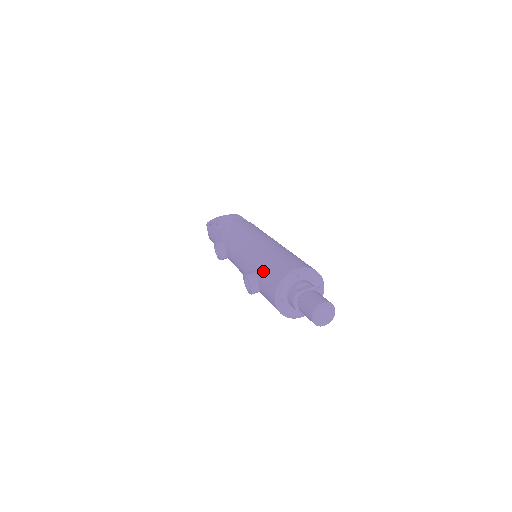
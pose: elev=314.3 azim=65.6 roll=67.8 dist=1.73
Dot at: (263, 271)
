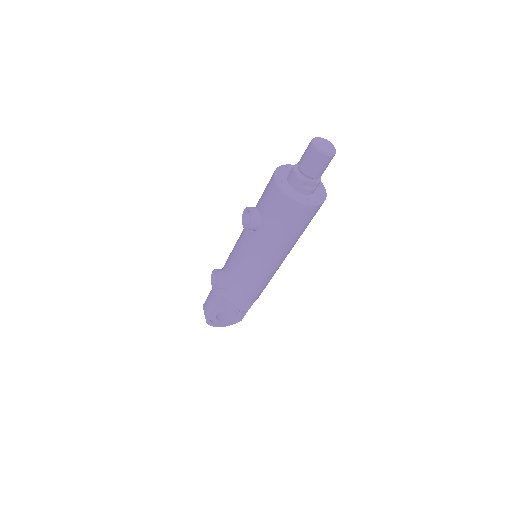
Dot at: occluded
